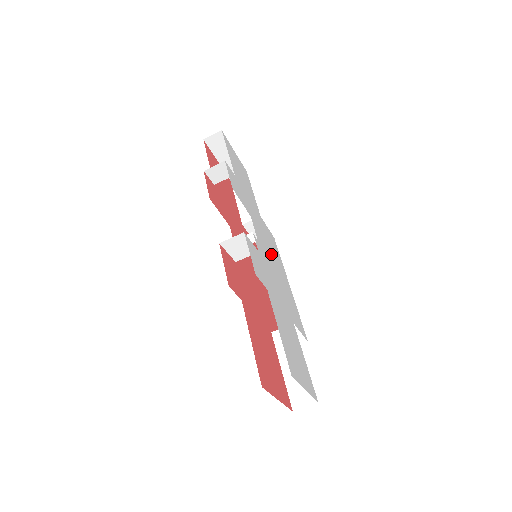
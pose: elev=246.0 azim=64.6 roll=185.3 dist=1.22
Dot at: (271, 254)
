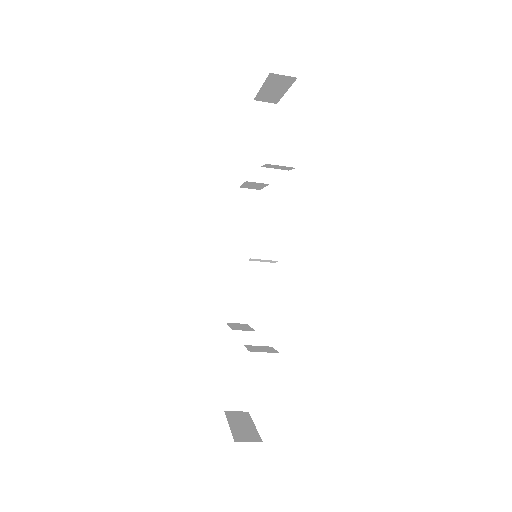
Dot at: occluded
